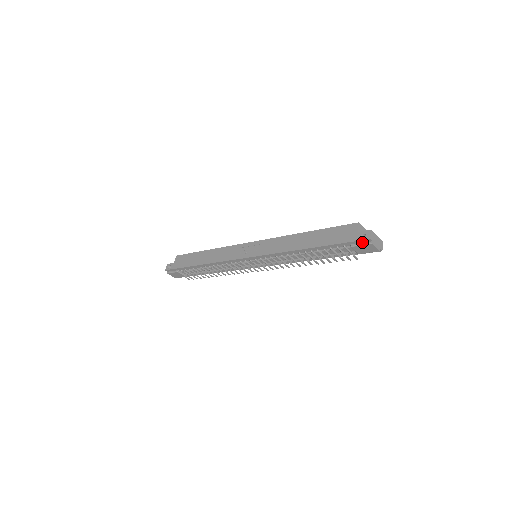
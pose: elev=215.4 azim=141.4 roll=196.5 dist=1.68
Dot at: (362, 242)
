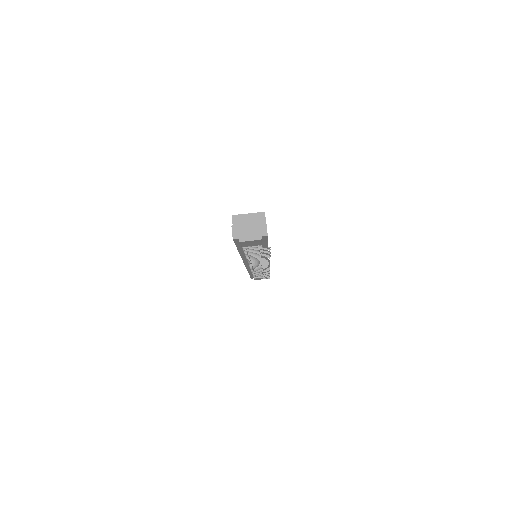
Dot at: occluded
